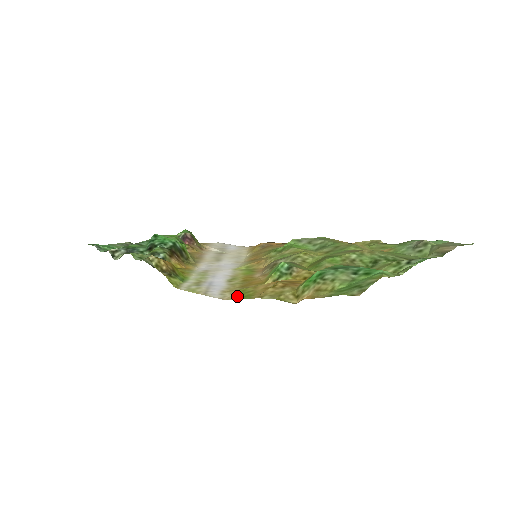
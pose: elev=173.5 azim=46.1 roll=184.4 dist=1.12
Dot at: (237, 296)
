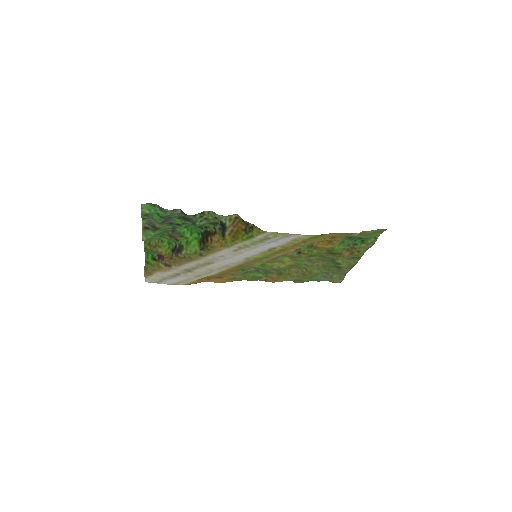
Dot at: (314, 236)
